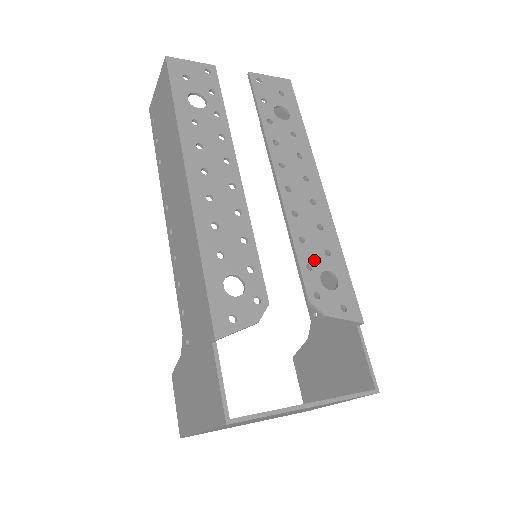
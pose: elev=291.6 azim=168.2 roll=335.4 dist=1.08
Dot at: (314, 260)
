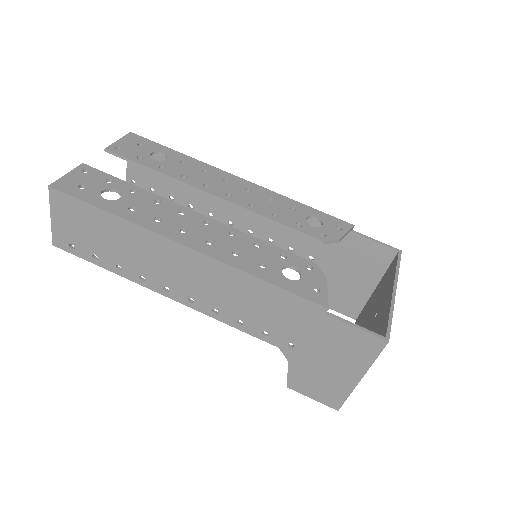
Dot at: (295, 219)
